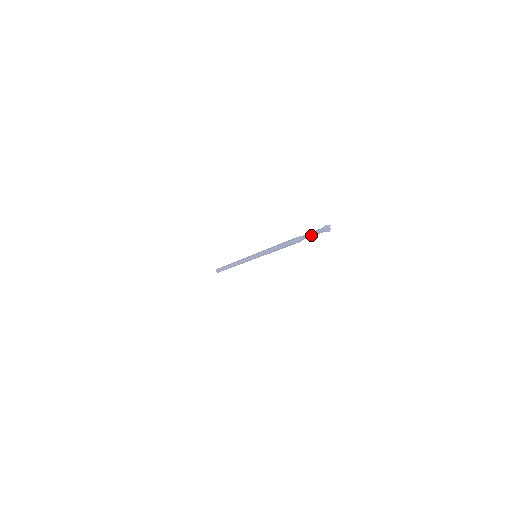
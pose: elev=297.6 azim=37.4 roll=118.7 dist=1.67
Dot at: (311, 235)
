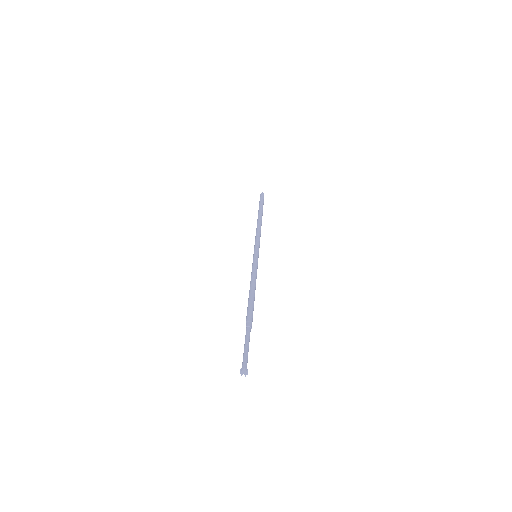
Dot at: (244, 347)
